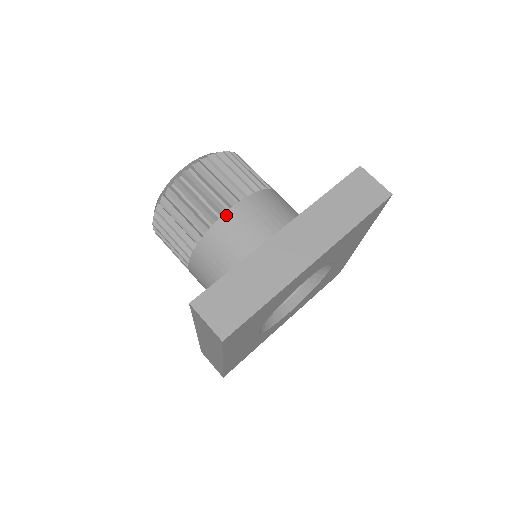
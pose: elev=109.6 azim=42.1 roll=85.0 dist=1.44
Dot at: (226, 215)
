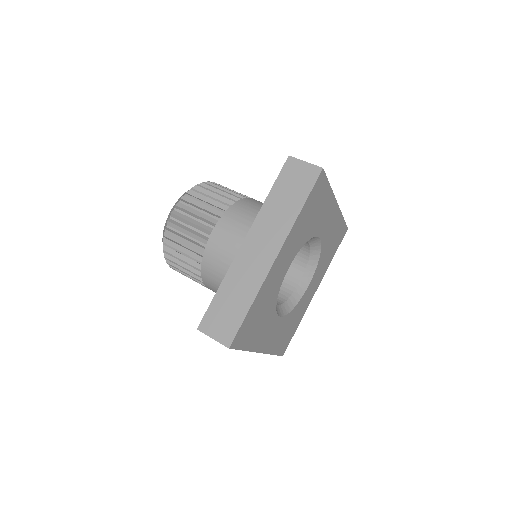
Dot at: (209, 242)
